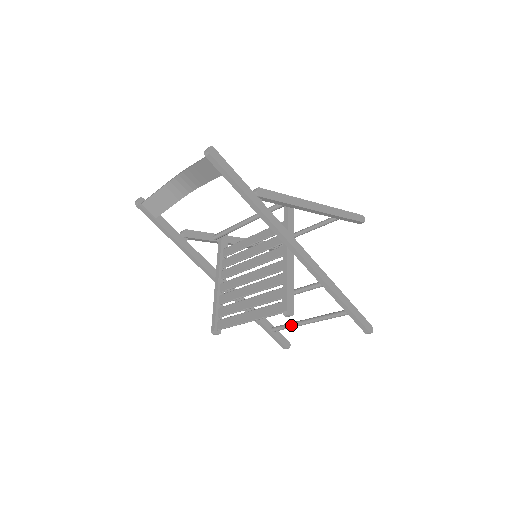
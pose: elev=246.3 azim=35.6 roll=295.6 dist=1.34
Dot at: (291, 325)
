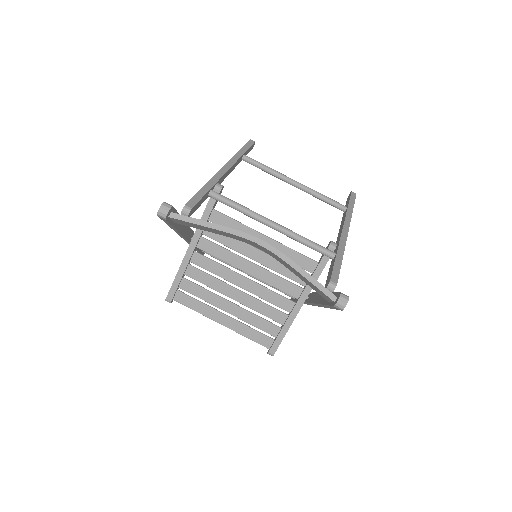
Dot at: (229, 264)
